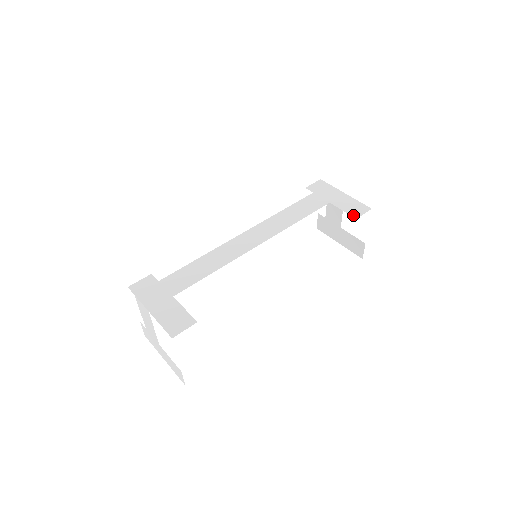
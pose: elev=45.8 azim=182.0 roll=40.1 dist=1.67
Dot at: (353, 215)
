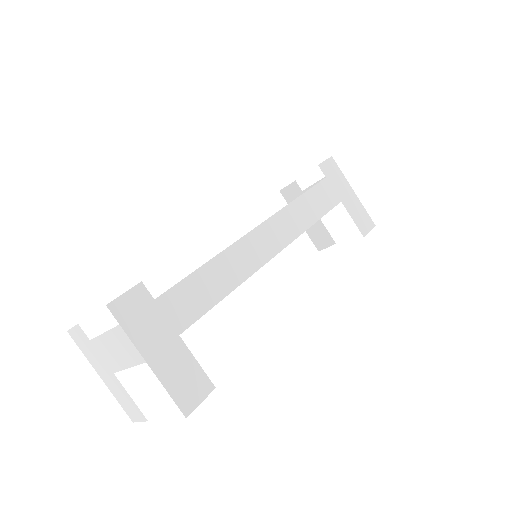
Dot at: (362, 230)
